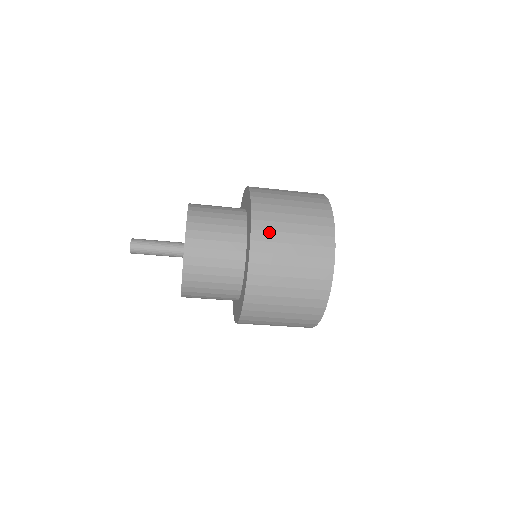
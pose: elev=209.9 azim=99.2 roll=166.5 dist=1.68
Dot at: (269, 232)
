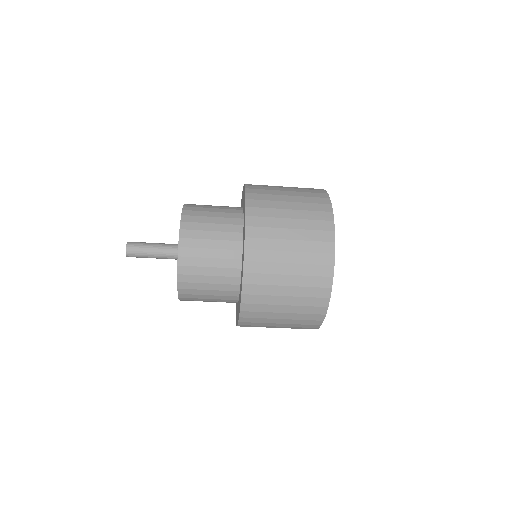
Dot at: (264, 228)
